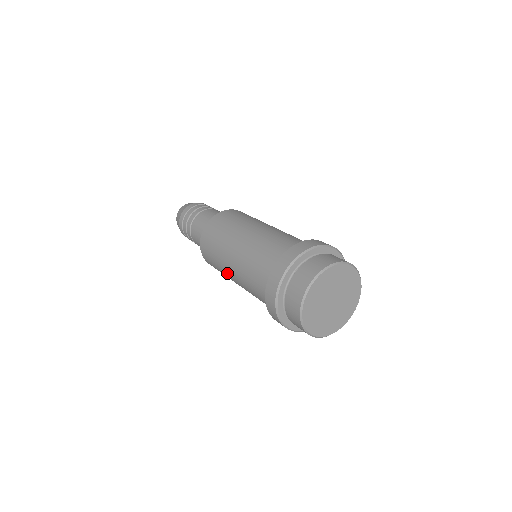
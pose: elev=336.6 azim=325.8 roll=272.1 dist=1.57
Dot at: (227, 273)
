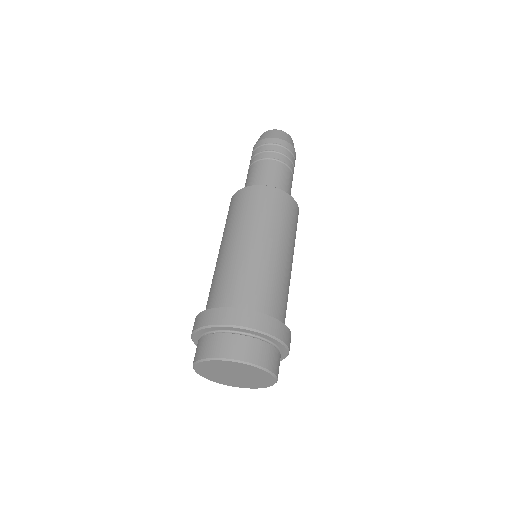
Dot at: occluded
